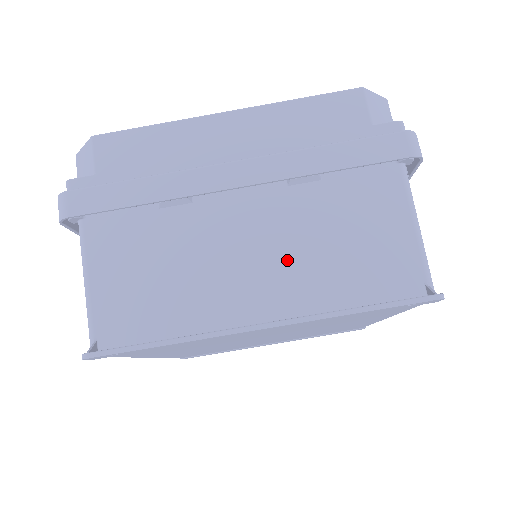
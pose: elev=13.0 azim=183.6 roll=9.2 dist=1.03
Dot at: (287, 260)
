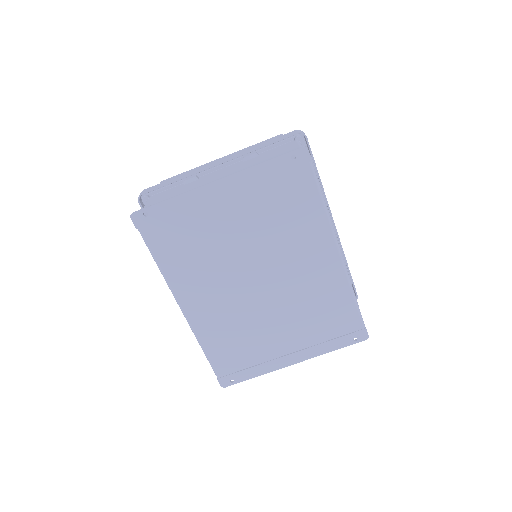
Dot at: occluded
